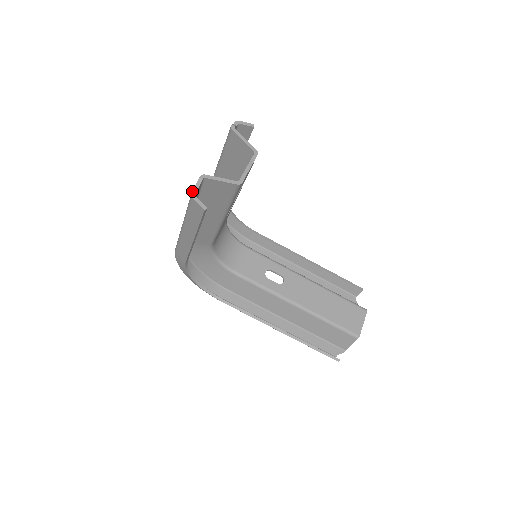
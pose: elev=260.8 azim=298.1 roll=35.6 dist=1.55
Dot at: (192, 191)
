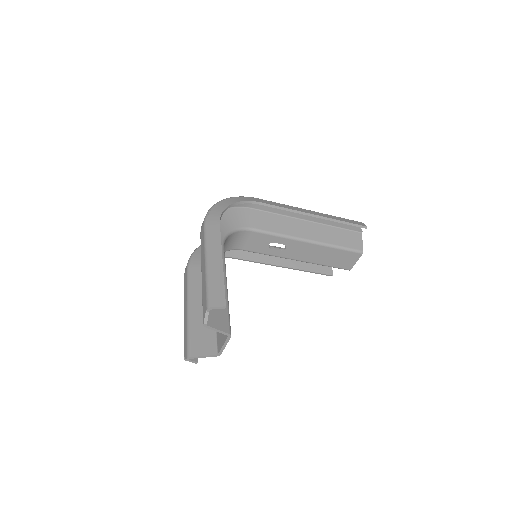
Dot at: (184, 358)
